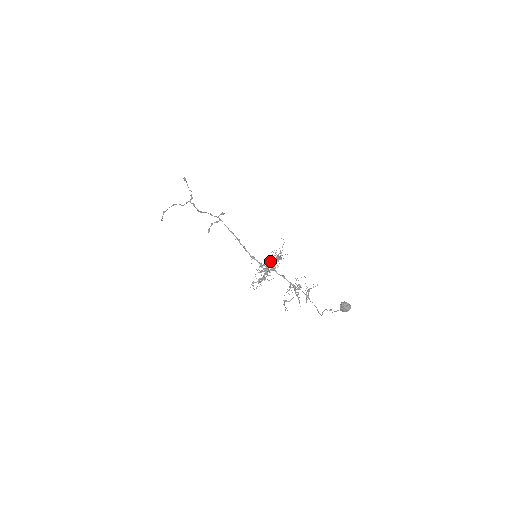
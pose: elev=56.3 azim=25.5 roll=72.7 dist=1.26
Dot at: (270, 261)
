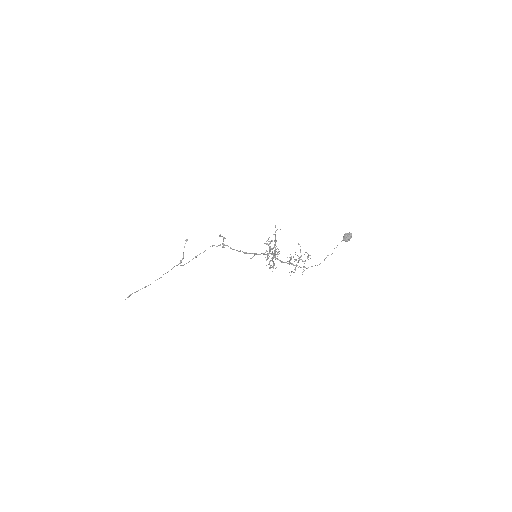
Dot at: occluded
